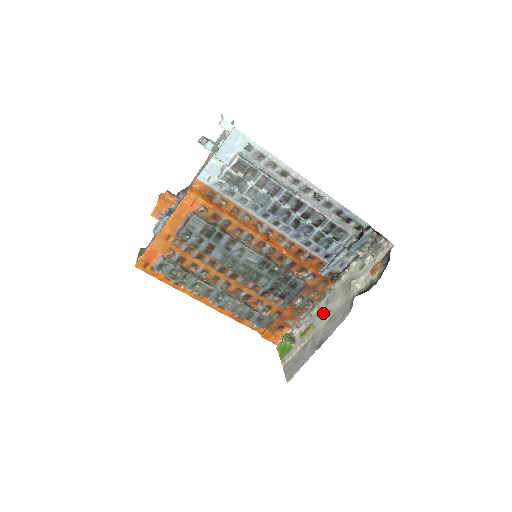
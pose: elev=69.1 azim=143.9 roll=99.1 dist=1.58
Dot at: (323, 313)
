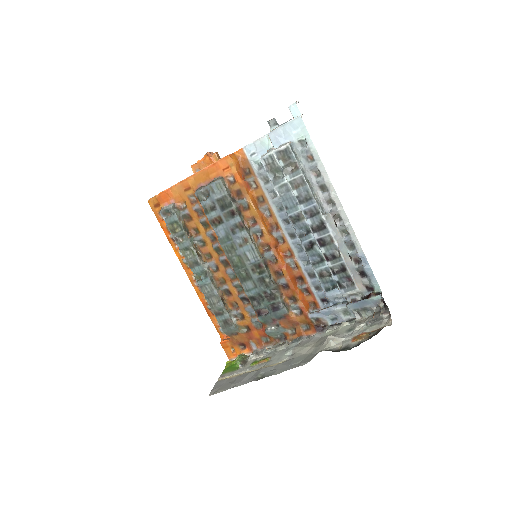
Dot at: (286, 353)
